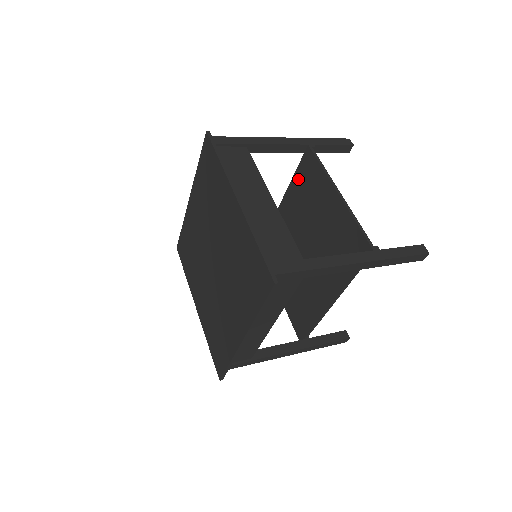
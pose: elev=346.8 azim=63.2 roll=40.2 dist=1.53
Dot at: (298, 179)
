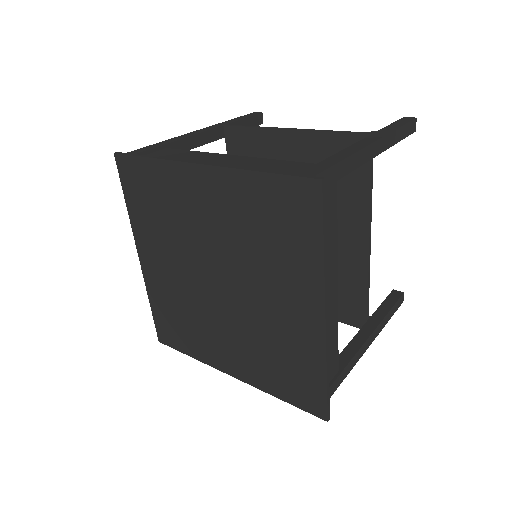
Dot at: occluded
